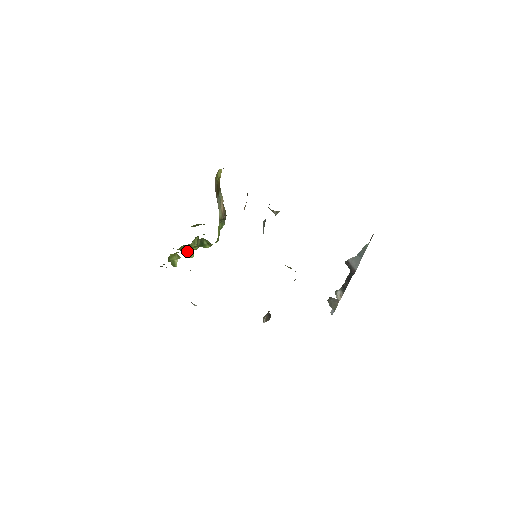
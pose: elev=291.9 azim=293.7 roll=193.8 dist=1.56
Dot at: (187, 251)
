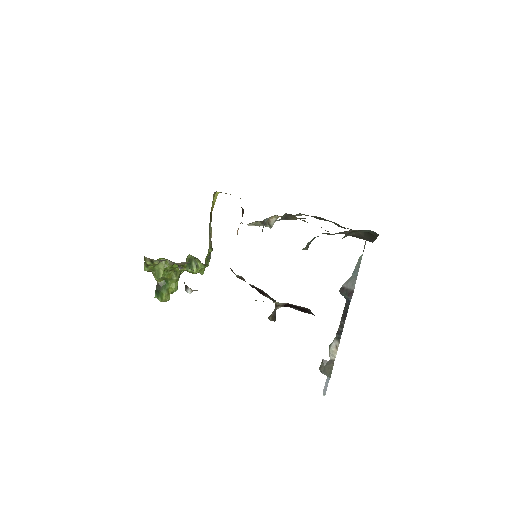
Dot at: (165, 288)
